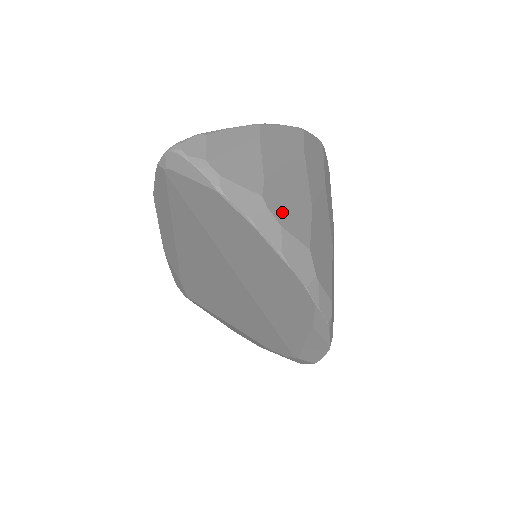
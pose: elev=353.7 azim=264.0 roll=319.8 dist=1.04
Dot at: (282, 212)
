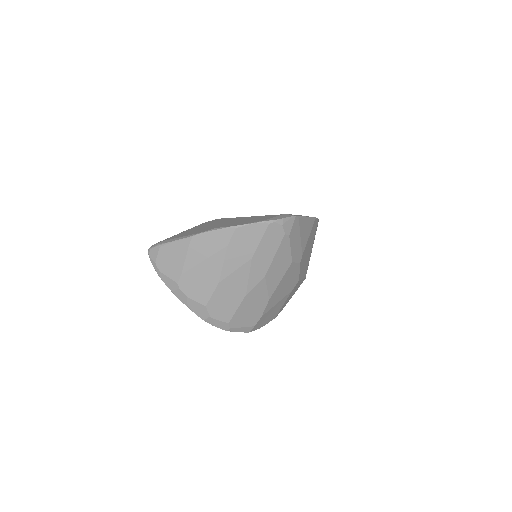
Dot at: (190, 289)
